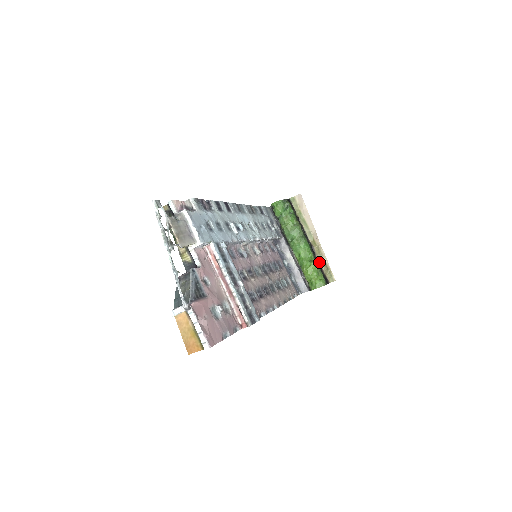
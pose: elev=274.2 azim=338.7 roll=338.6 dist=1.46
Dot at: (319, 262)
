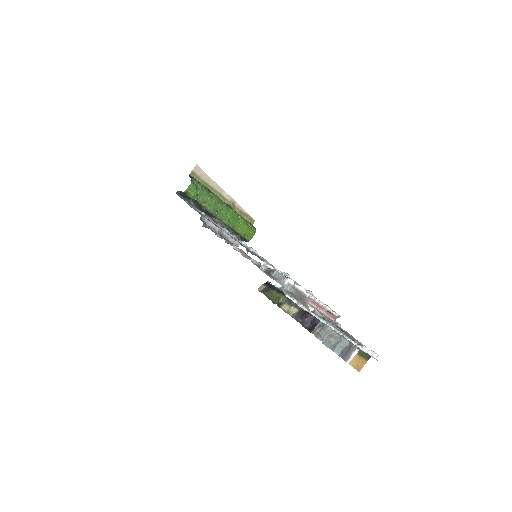
Dot at: occluded
